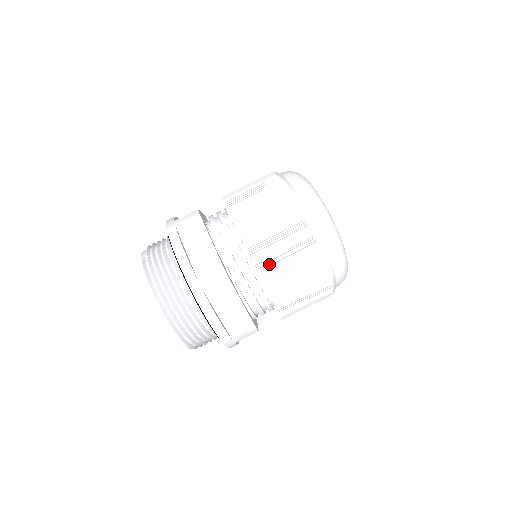
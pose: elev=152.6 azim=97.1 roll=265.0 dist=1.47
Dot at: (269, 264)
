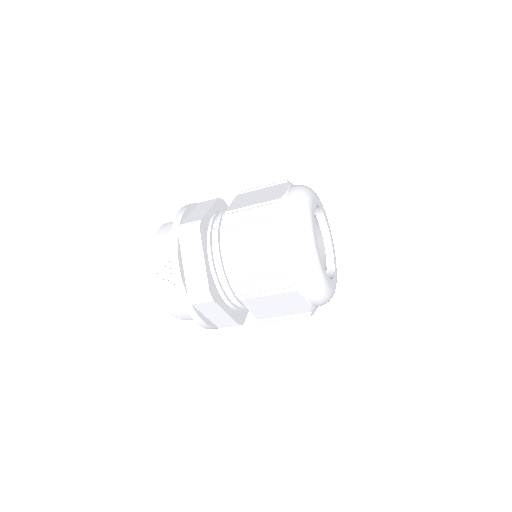
Dot at: (248, 192)
